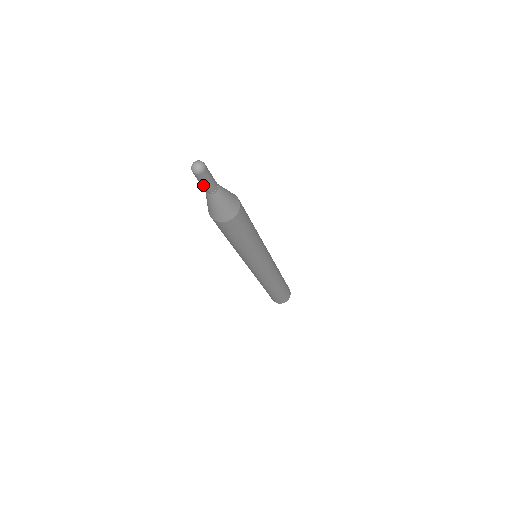
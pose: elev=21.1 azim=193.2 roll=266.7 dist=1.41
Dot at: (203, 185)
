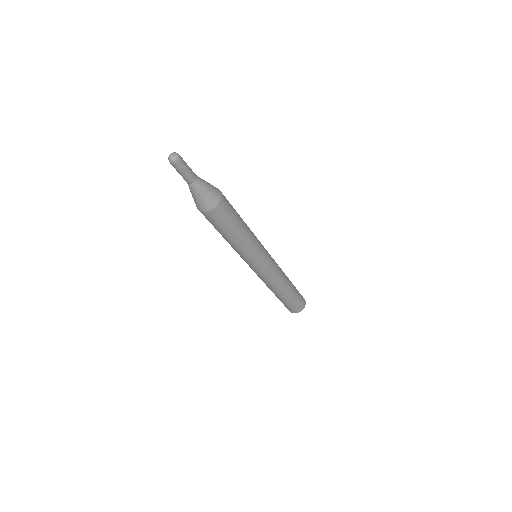
Dot at: (180, 174)
